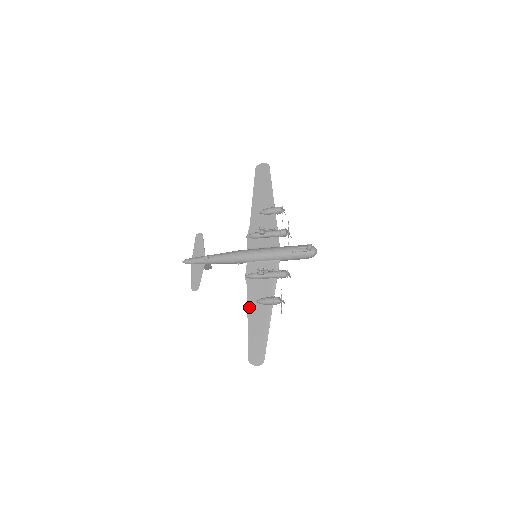
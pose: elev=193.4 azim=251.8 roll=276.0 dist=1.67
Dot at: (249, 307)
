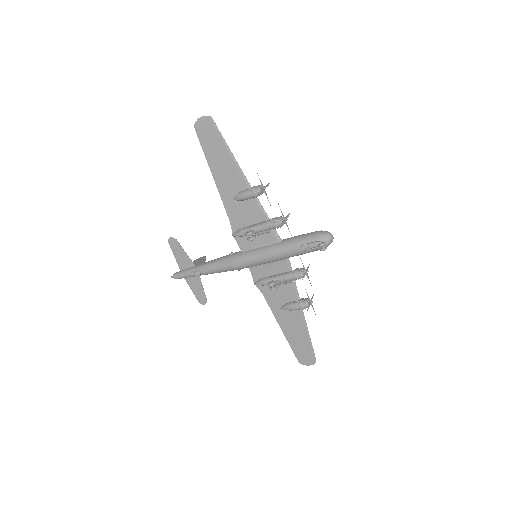
Dot at: (275, 314)
